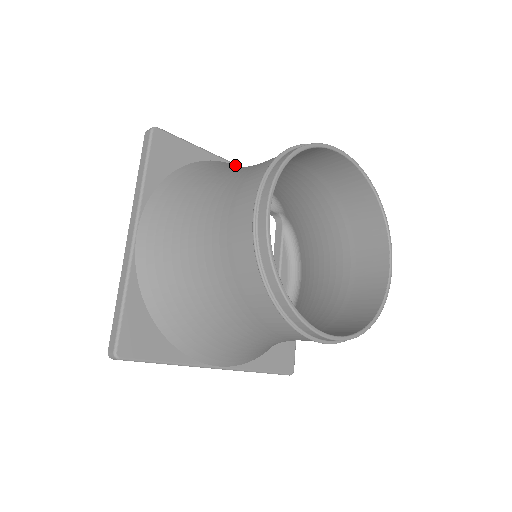
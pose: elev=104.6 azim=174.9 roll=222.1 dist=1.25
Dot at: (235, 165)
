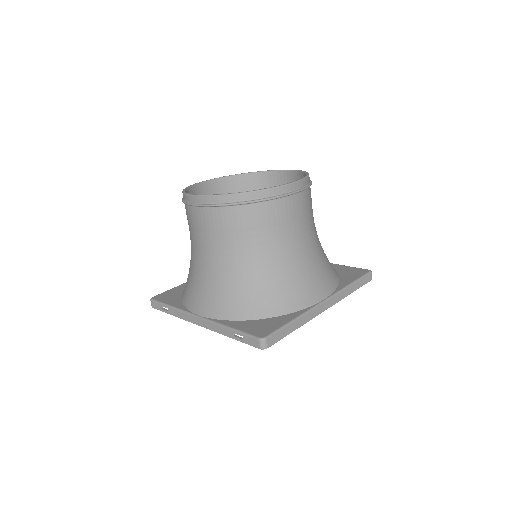
Dot at: occluded
